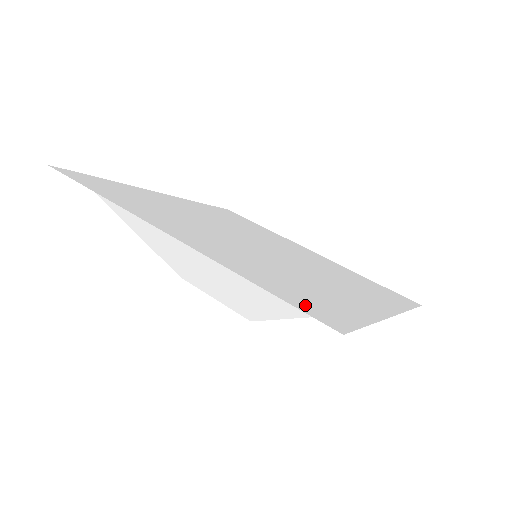
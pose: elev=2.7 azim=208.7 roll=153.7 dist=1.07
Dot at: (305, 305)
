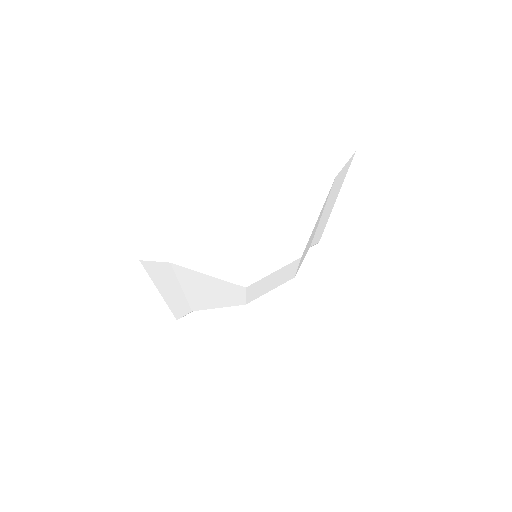
Dot at: (331, 169)
